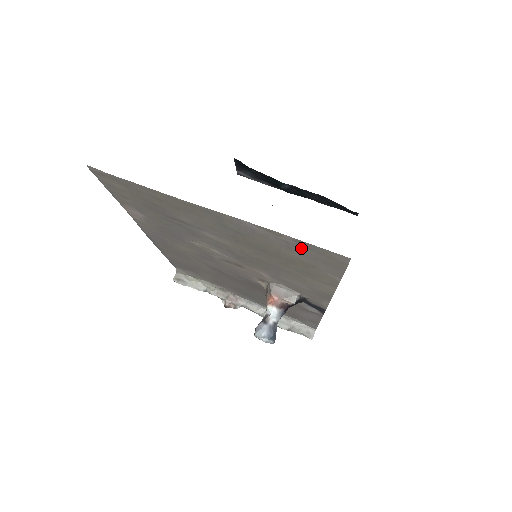
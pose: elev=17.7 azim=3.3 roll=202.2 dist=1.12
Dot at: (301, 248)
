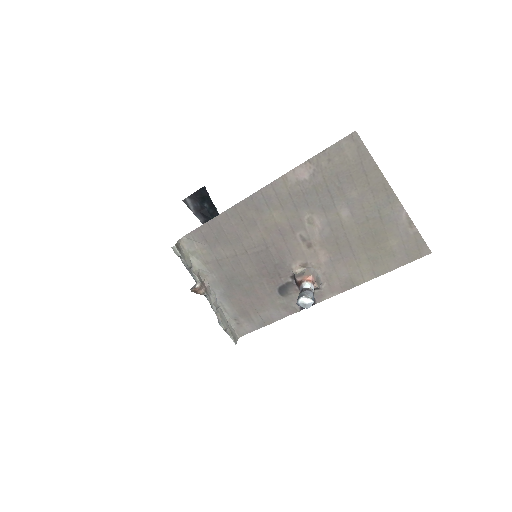
Dot at: (410, 239)
